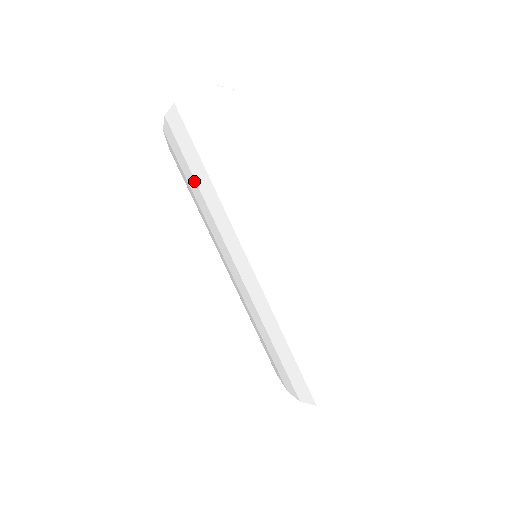
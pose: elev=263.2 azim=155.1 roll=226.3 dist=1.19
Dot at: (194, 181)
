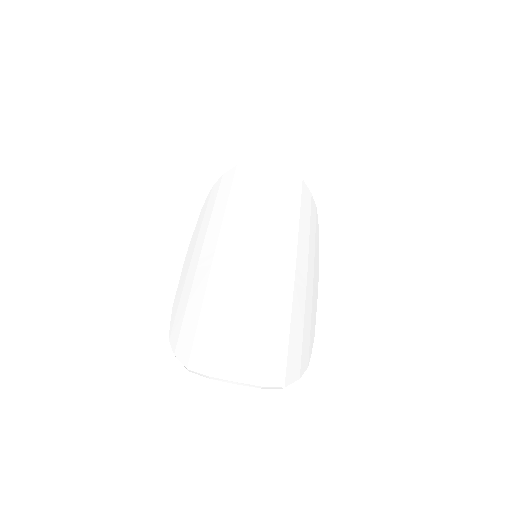
Dot at: (244, 194)
